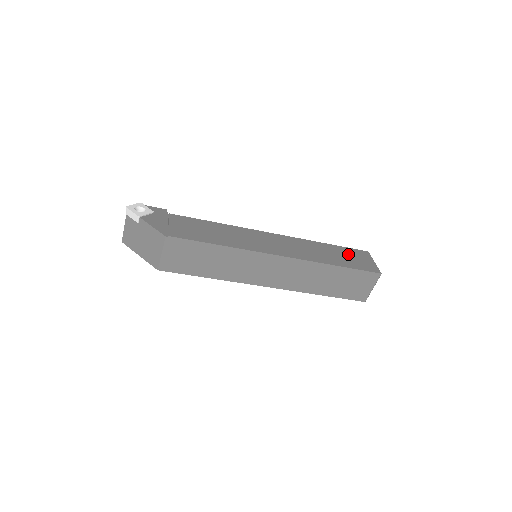
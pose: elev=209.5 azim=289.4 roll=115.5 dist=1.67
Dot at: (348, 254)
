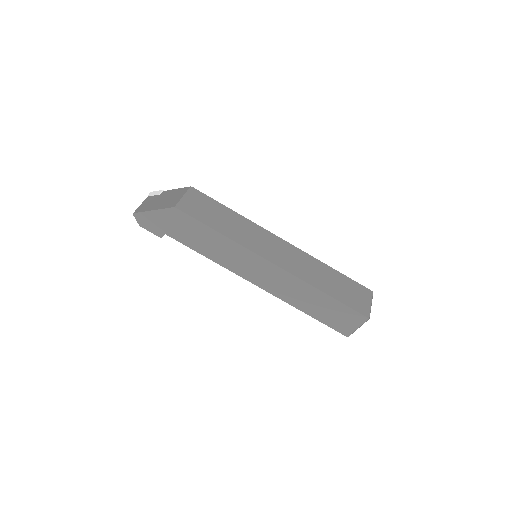
Dot at: occluded
